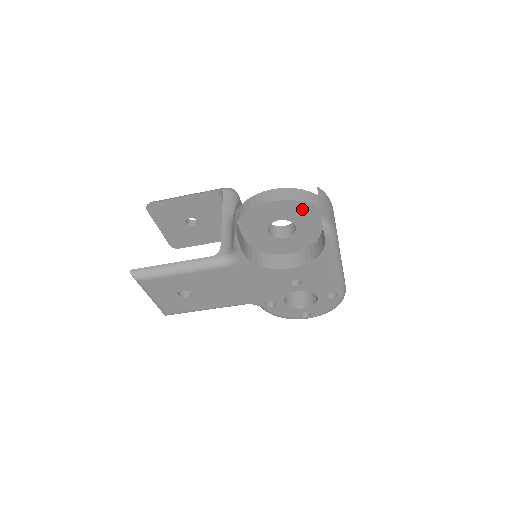
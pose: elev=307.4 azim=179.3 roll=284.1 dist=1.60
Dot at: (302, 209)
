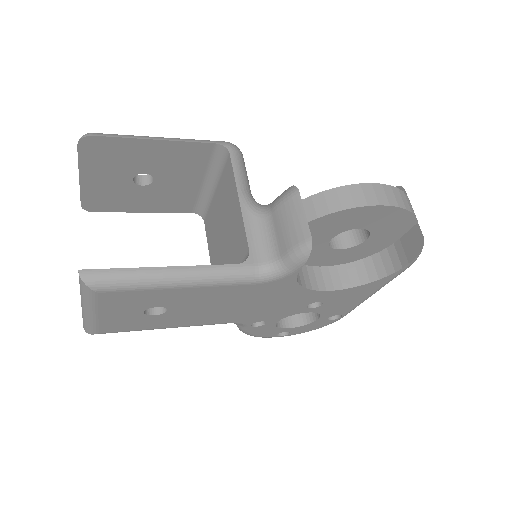
Dot at: (399, 220)
